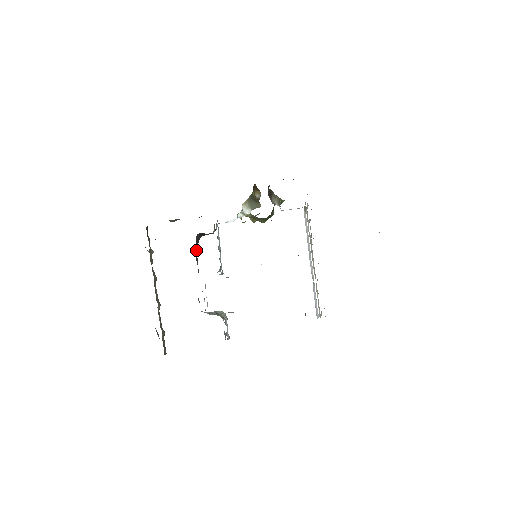
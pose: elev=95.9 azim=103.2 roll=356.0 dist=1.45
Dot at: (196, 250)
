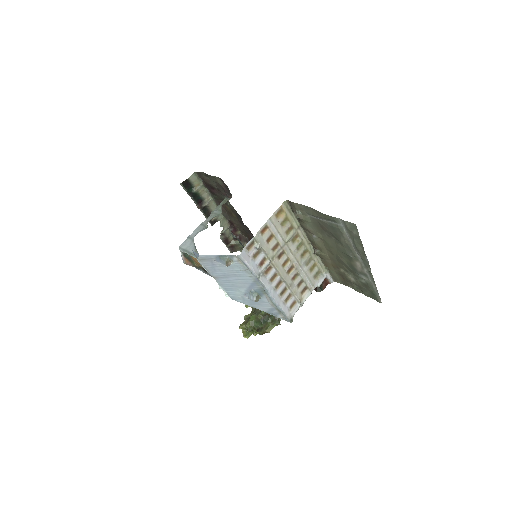
Dot at: occluded
